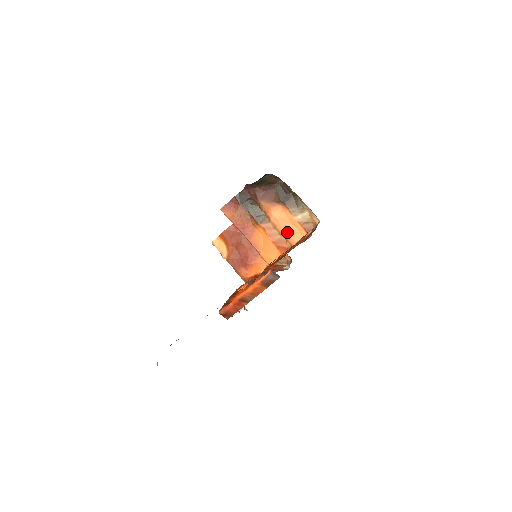
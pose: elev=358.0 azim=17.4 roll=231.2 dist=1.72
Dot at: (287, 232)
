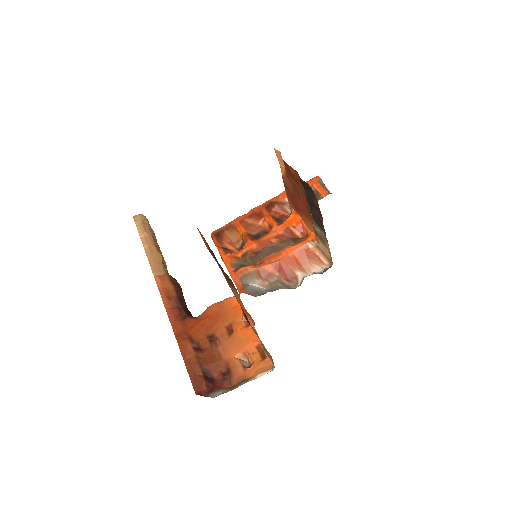
Dot at: (250, 321)
